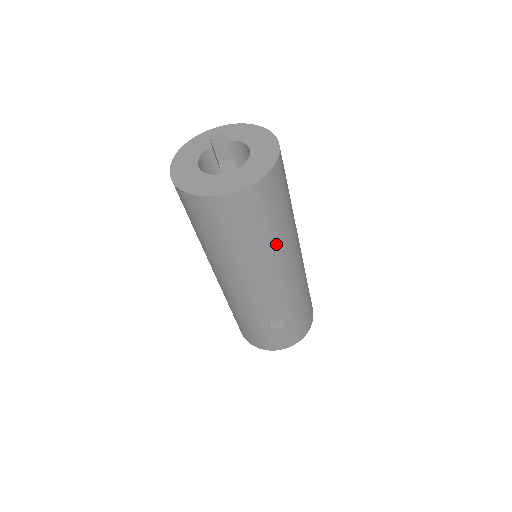
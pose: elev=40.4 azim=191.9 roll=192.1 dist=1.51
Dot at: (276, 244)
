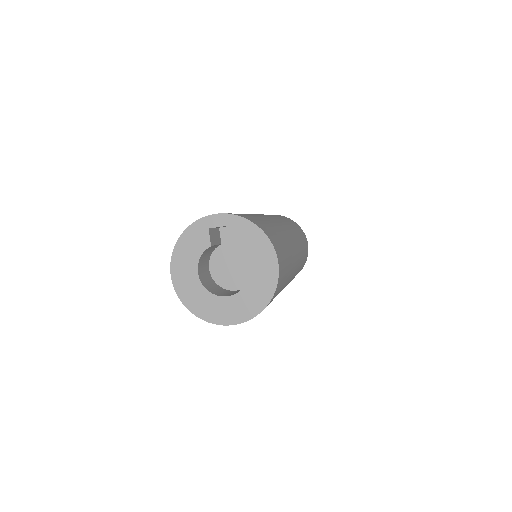
Dot at: occluded
